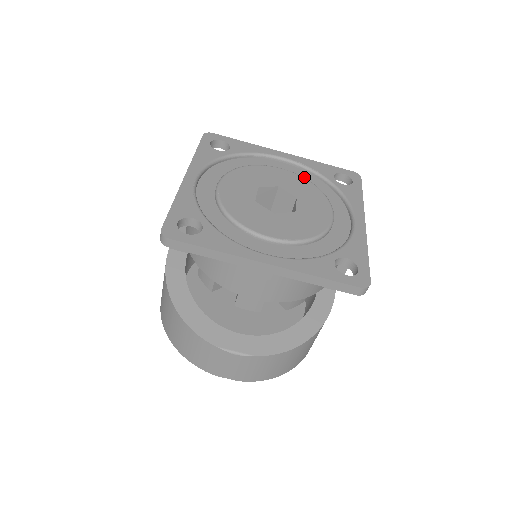
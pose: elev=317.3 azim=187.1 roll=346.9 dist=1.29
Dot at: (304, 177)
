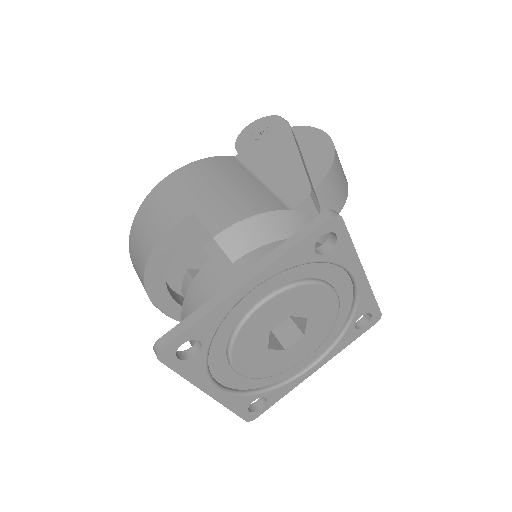
Dot at: (343, 304)
